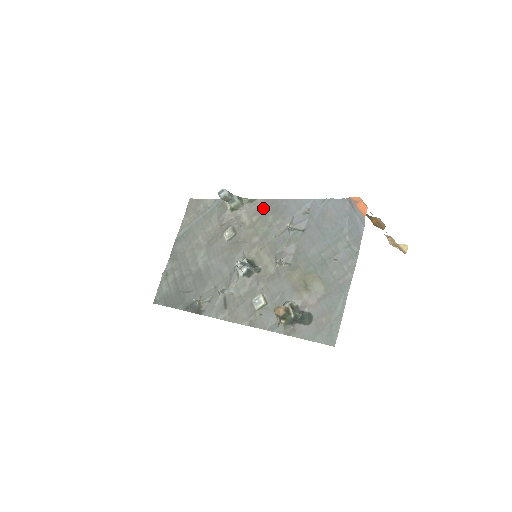
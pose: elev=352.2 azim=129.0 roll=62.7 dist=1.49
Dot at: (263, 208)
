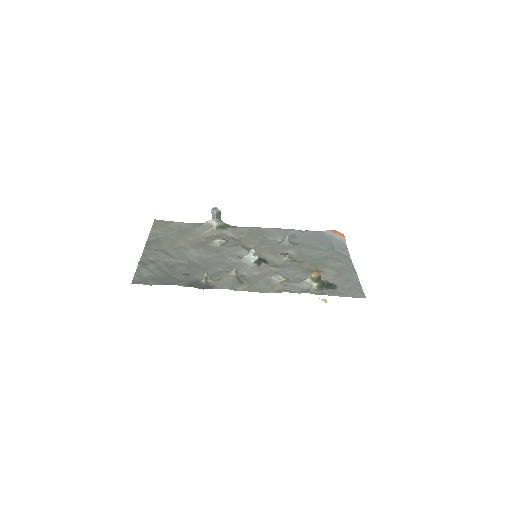
Dot at: (249, 231)
